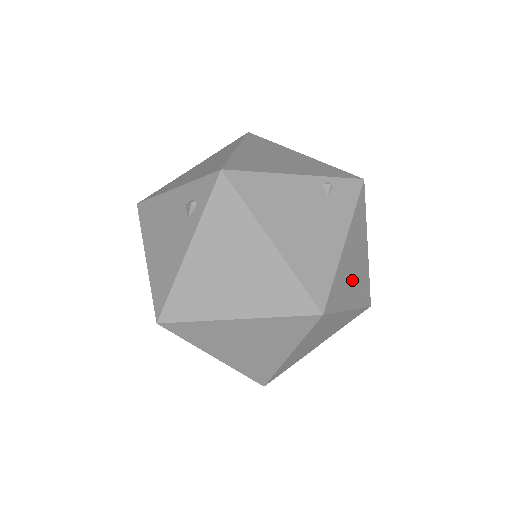
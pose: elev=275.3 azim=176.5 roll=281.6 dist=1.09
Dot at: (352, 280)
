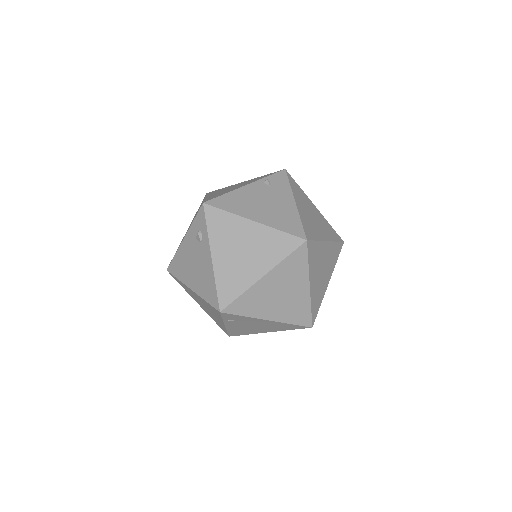
Dot at: (316, 224)
